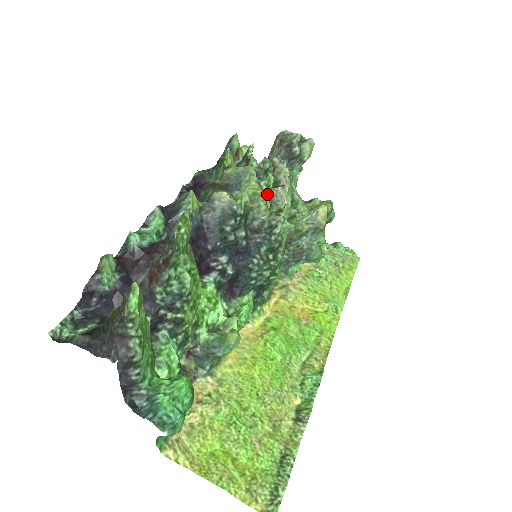
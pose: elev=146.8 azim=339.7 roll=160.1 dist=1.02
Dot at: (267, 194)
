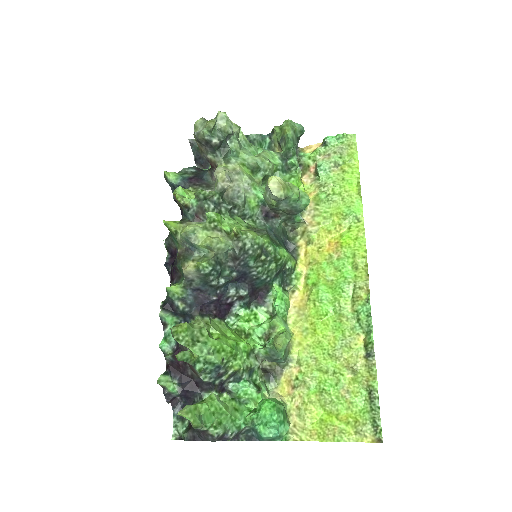
Dot at: (218, 225)
